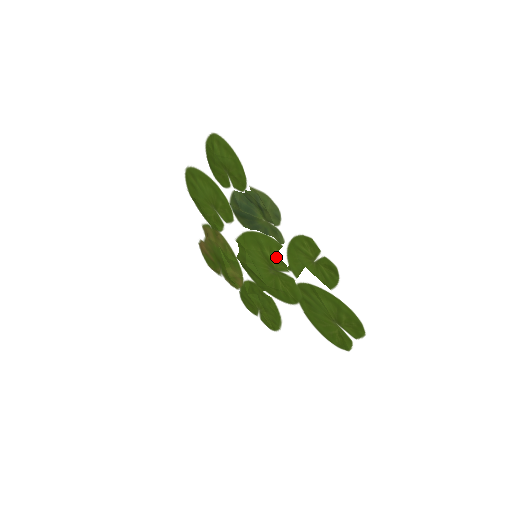
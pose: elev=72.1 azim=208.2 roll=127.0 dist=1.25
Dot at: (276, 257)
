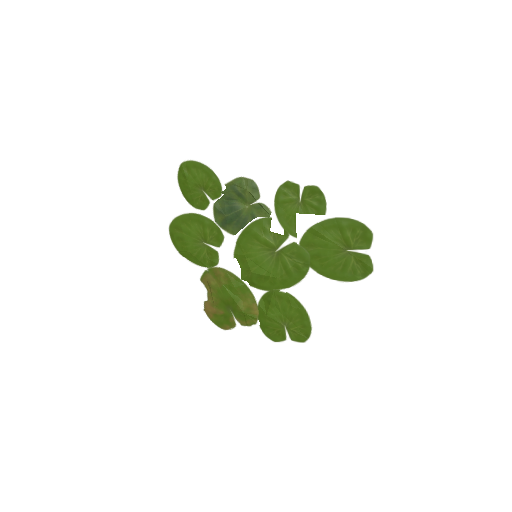
Dot at: (271, 233)
